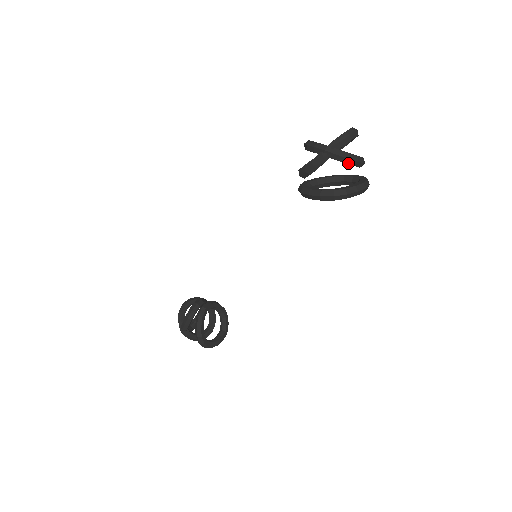
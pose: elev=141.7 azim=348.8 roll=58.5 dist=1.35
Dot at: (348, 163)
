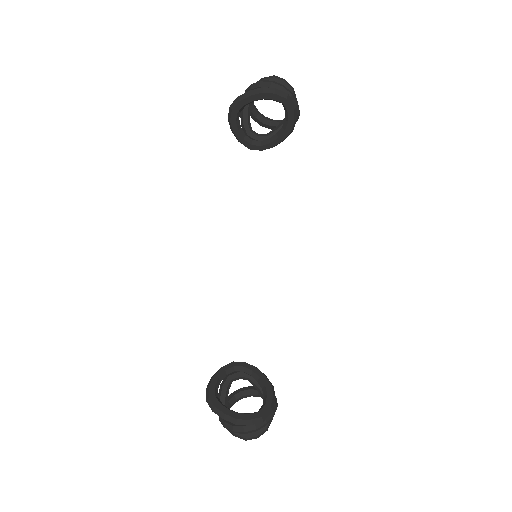
Dot at: (253, 88)
